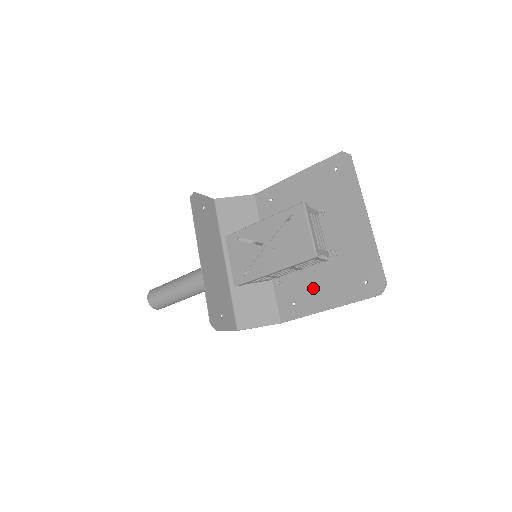
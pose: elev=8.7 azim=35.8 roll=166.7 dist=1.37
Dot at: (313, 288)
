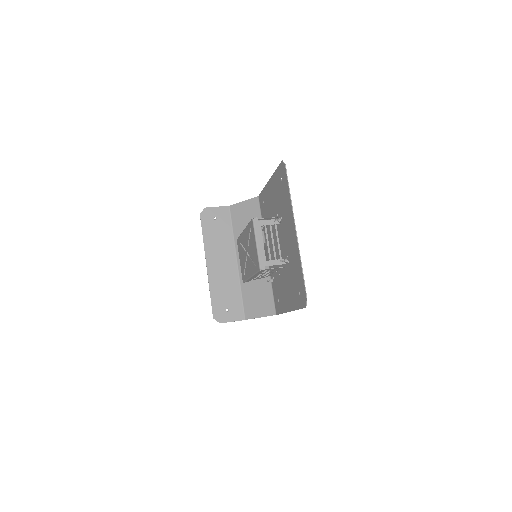
Dot at: (283, 290)
